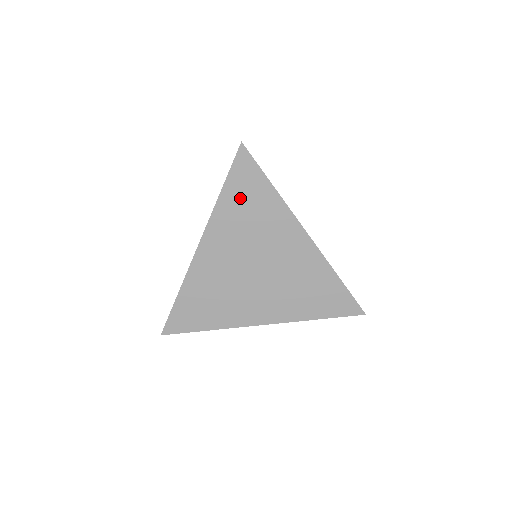
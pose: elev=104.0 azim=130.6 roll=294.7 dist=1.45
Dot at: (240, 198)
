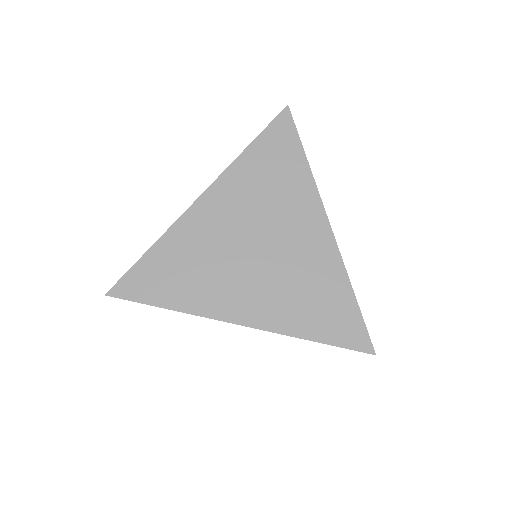
Dot at: (266, 160)
